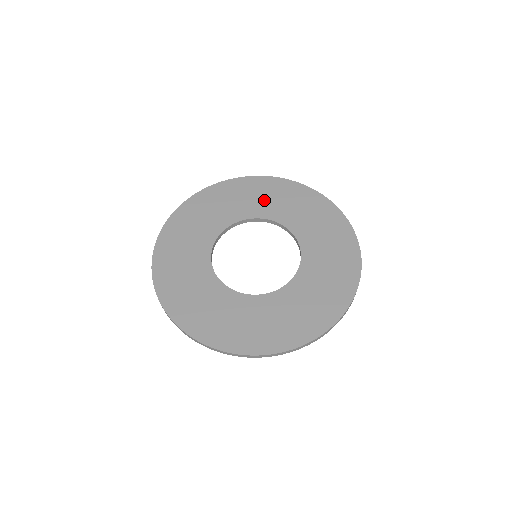
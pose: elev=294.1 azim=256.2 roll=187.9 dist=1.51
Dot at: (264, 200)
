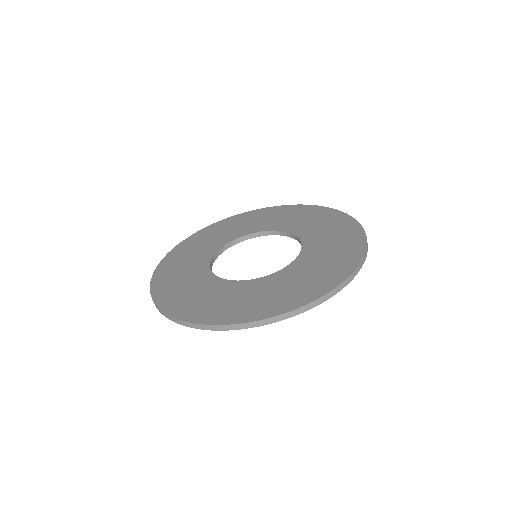
Dot at: (265, 220)
